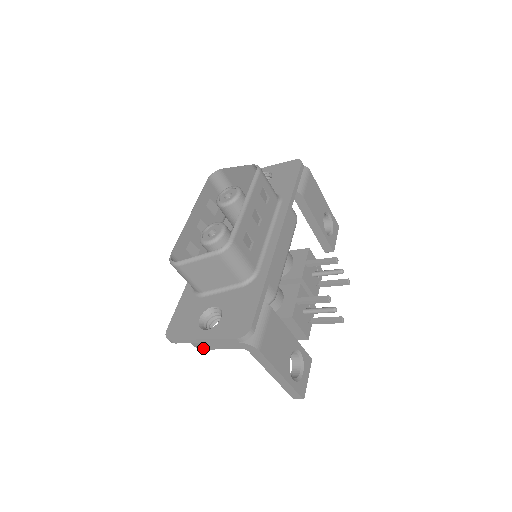
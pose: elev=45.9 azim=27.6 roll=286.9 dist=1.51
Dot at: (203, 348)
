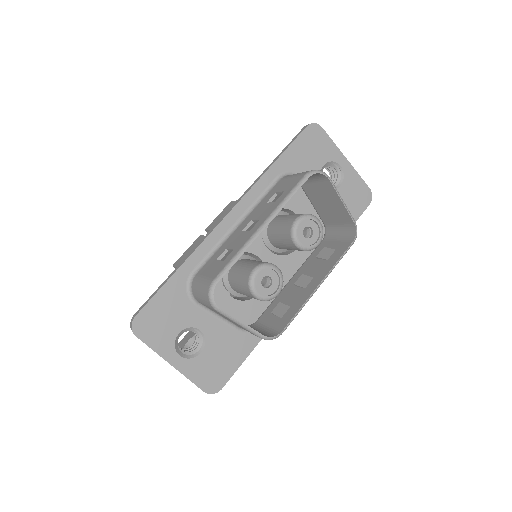
Dot at: occluded
